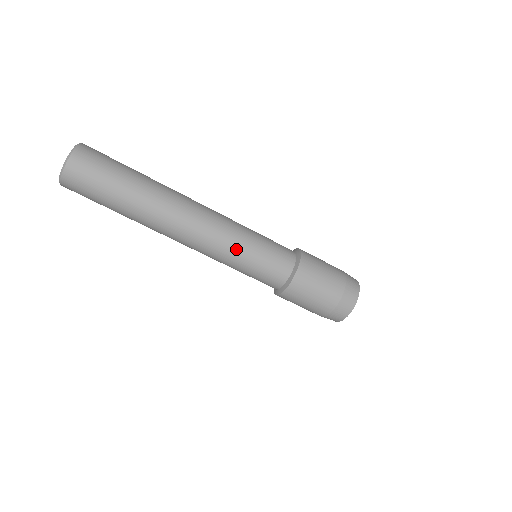
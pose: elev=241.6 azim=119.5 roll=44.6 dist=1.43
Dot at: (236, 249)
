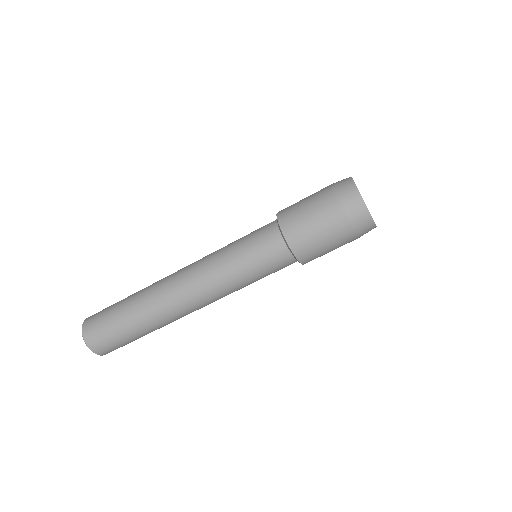
Dot at: (221, 254)
